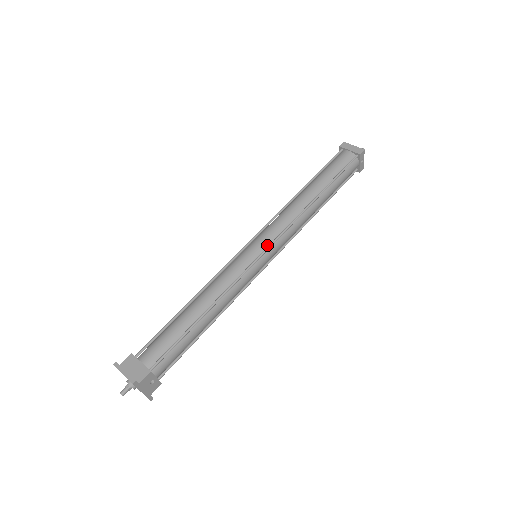
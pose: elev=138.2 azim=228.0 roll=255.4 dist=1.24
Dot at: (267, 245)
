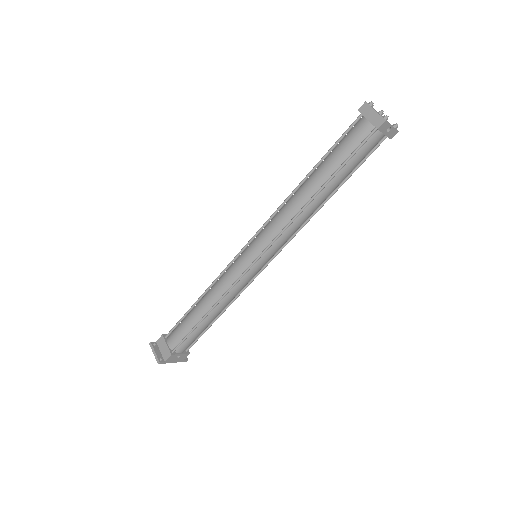
Dot at: (260, 252)
